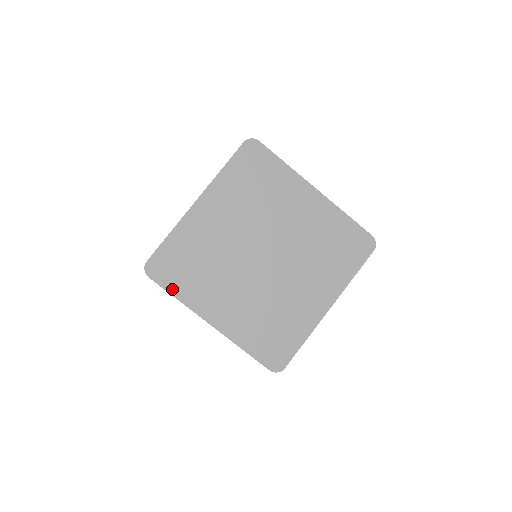
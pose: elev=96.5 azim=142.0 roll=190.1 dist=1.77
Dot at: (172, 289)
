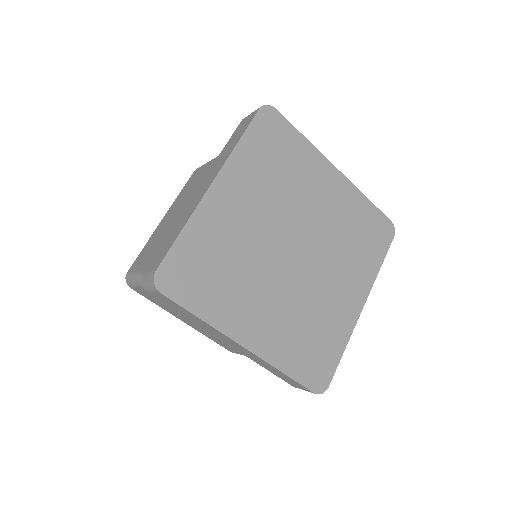
Dot at: (193, 306)
